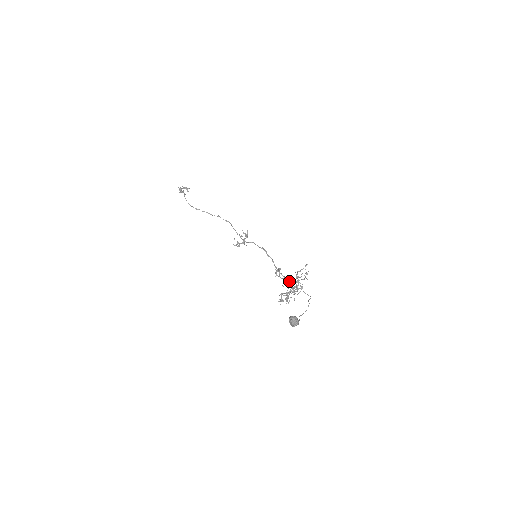
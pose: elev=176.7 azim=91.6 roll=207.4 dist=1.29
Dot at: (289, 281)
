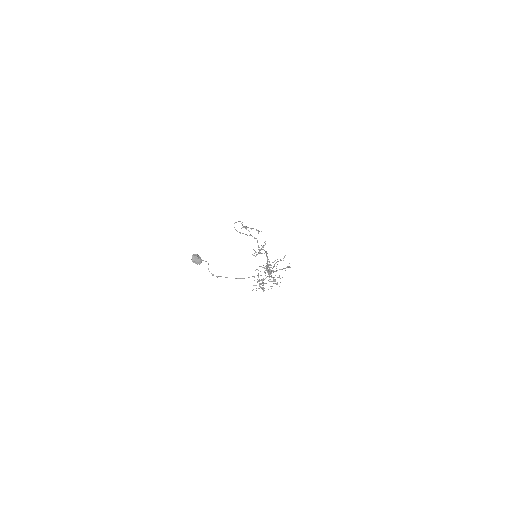
Dot at: occluded
